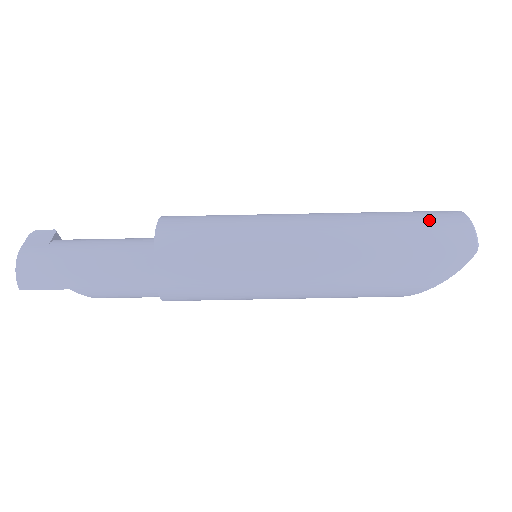
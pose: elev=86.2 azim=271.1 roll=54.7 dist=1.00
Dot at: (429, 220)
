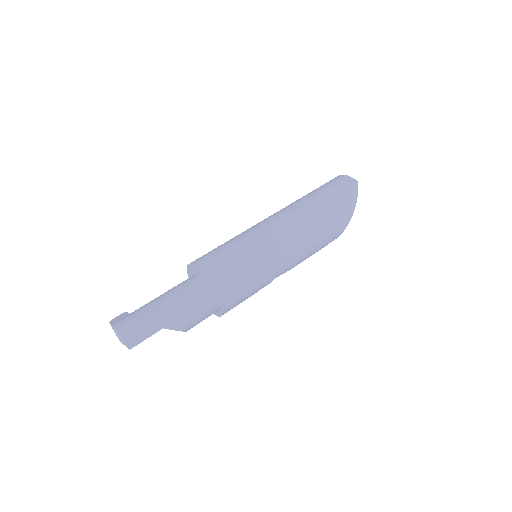
Dot at: (325, 185)
